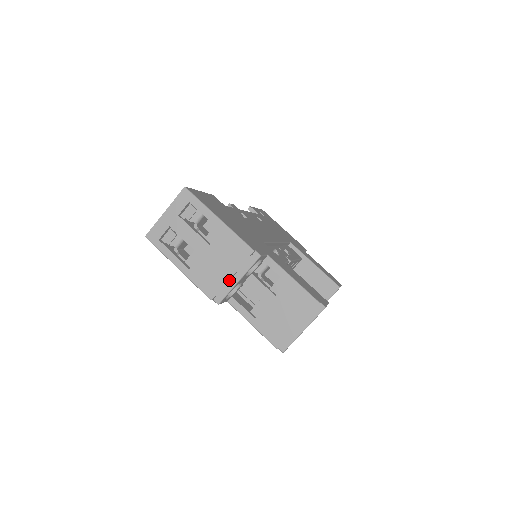
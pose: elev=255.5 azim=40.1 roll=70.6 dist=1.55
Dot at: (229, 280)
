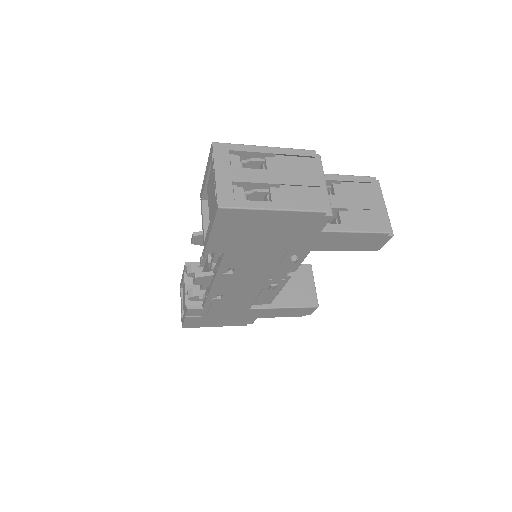
Dot at: (319, 189)
